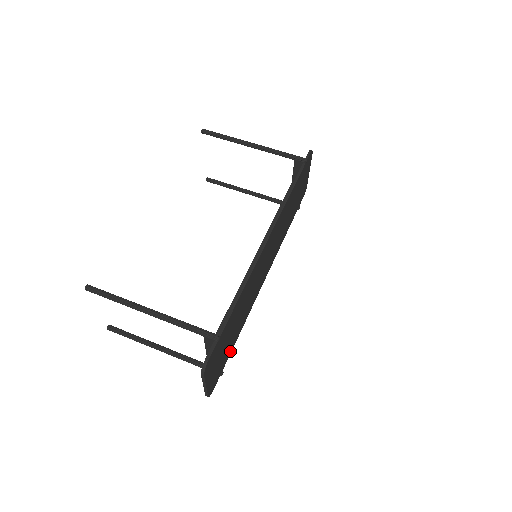
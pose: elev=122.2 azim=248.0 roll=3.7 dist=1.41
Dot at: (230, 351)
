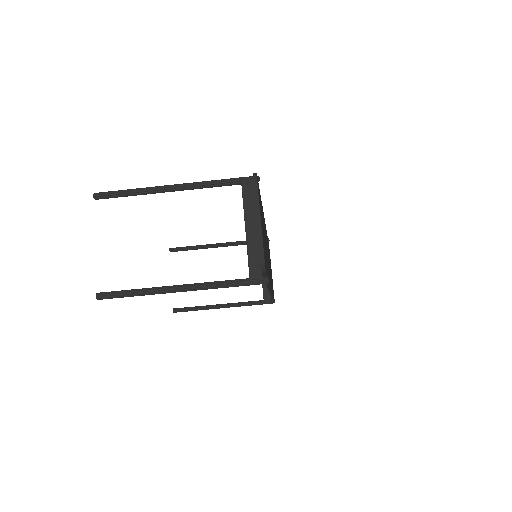
Dot at: (268, 243)
